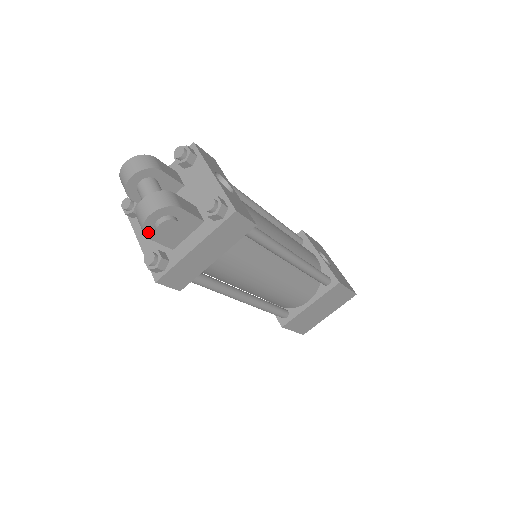
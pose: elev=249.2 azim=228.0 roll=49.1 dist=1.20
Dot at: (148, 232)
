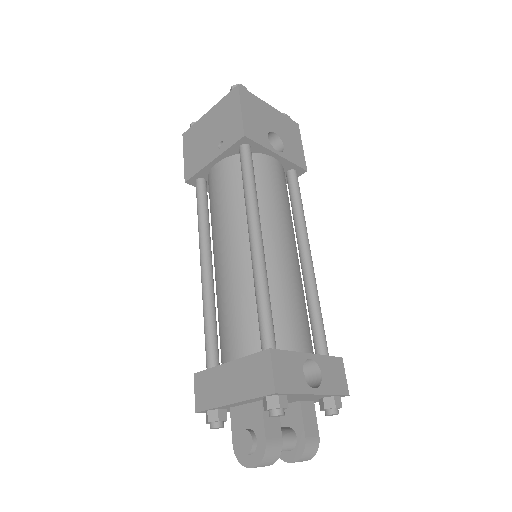
Dot at: occluded
